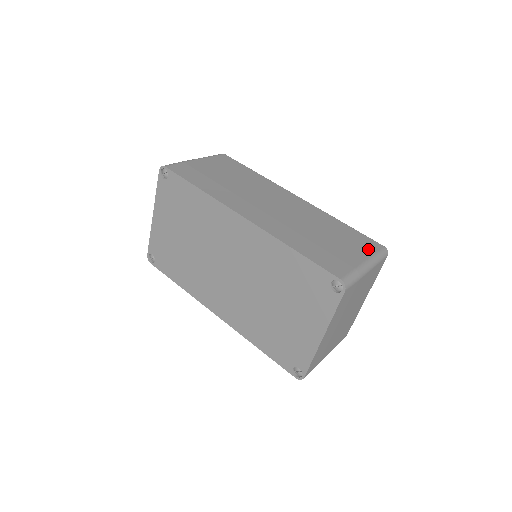
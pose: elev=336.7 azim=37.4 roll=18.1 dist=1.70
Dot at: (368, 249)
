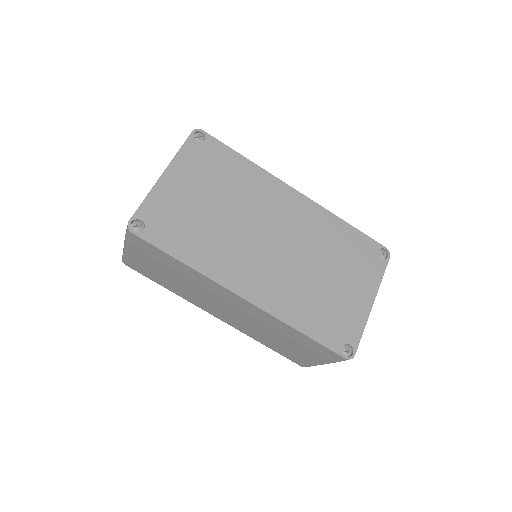
Dot at: occluded
